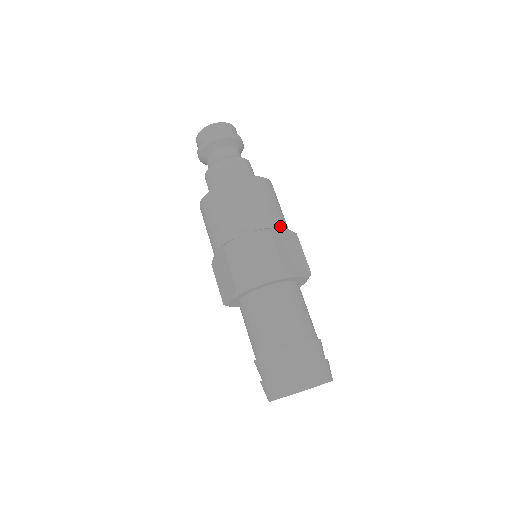
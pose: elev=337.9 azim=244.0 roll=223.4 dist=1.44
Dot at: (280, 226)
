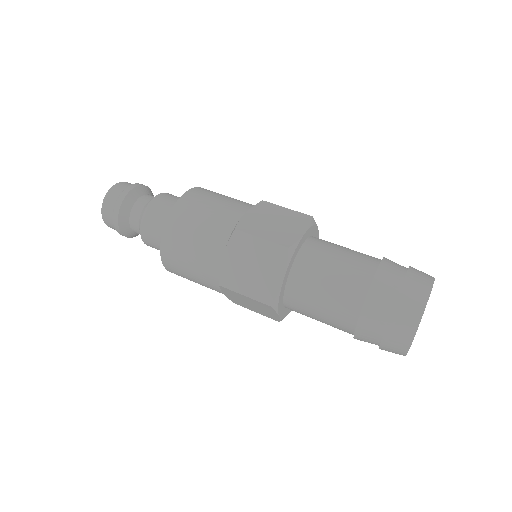
Dot at: (242, 214)
